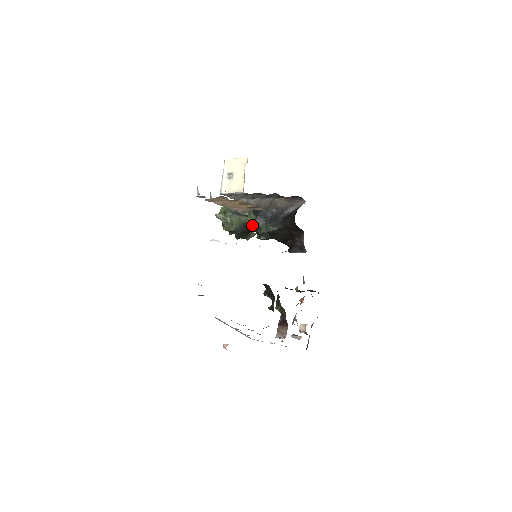
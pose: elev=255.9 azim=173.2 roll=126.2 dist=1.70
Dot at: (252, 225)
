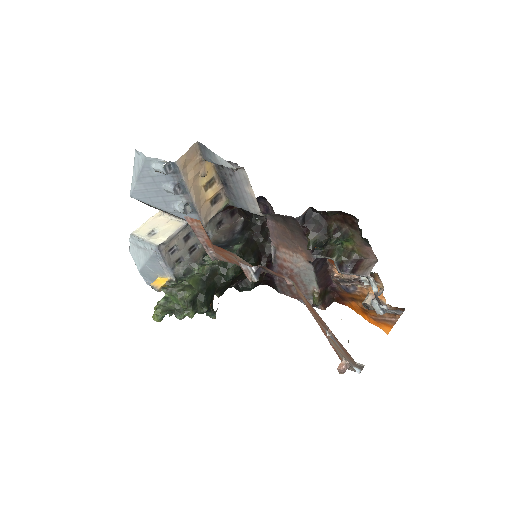
Dot at: (215, 265)
